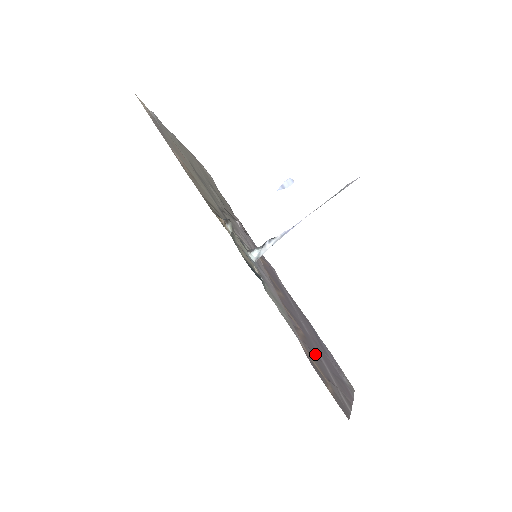
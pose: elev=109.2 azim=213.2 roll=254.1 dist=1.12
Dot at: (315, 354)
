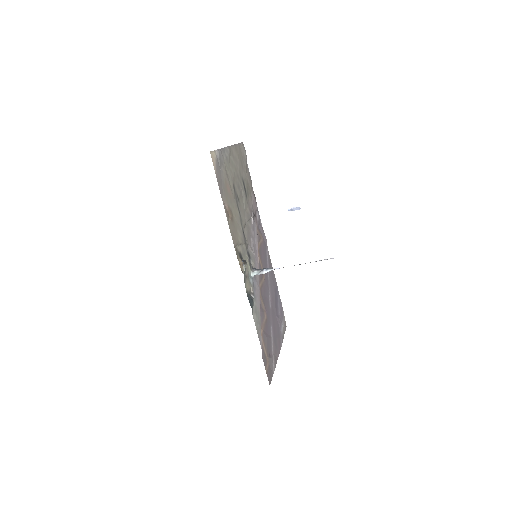
Dot at: (268, 334)
